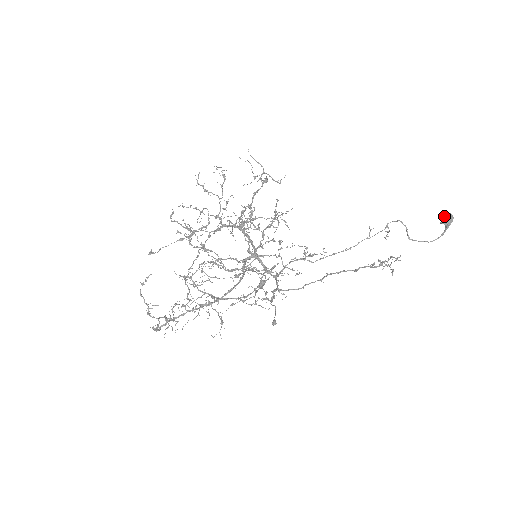
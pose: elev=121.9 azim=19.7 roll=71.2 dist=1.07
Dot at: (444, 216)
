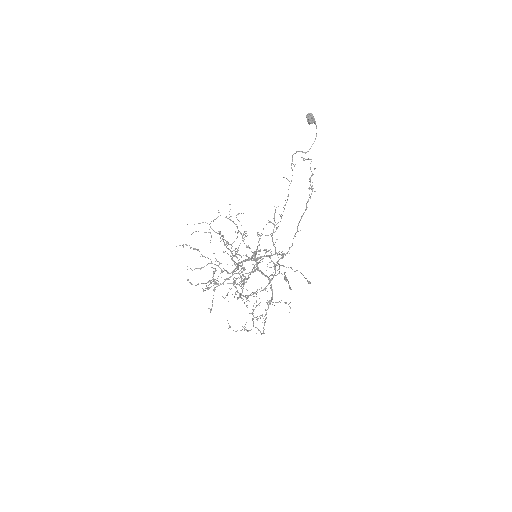
Dot at: (307, 120)
